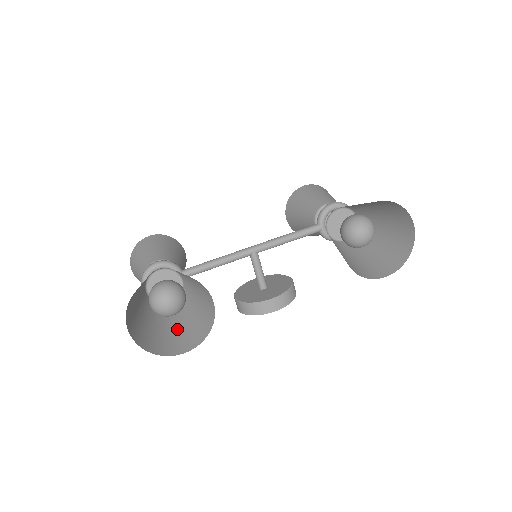
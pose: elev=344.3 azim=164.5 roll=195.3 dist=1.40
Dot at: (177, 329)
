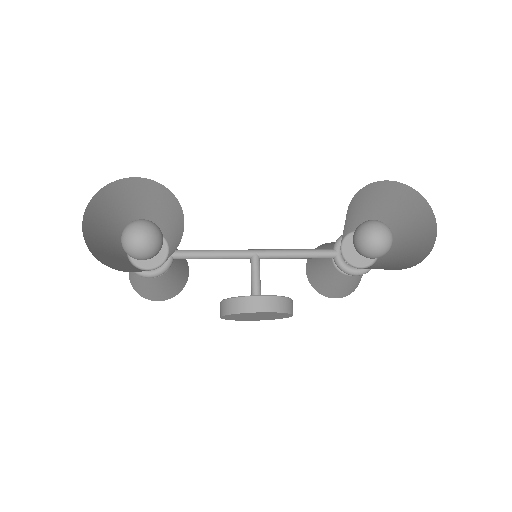
Dot at: occluded
